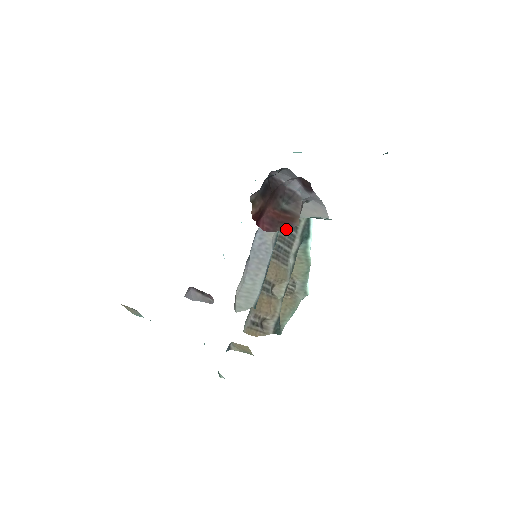
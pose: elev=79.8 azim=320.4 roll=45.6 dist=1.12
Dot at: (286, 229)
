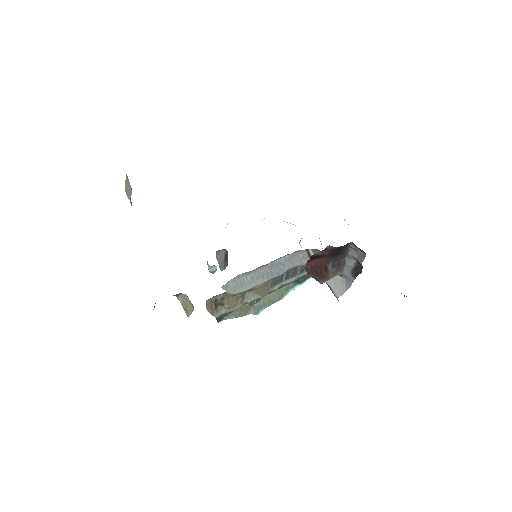
Dot at: (298, 267)
